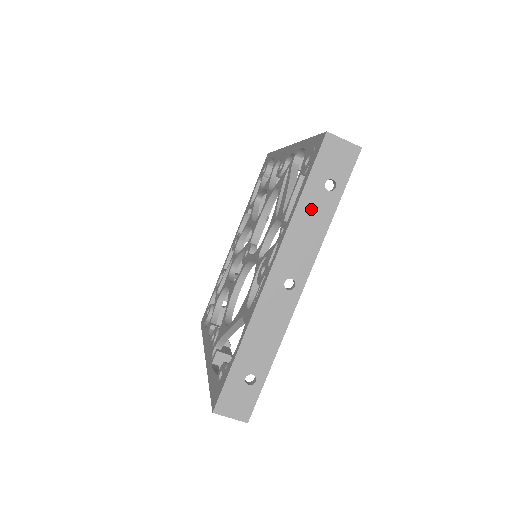
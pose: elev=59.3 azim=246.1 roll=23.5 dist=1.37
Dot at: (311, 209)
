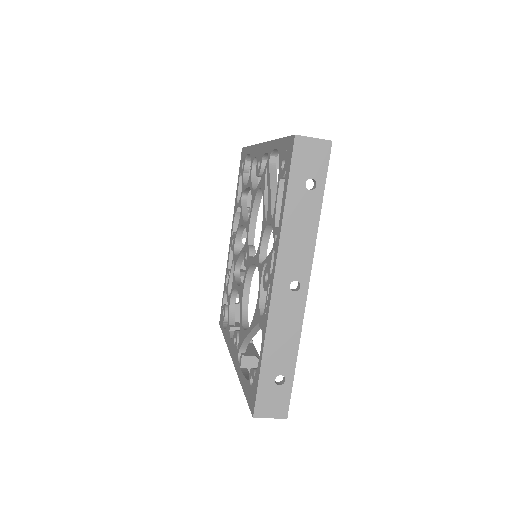
Dot at: (298, 212)
